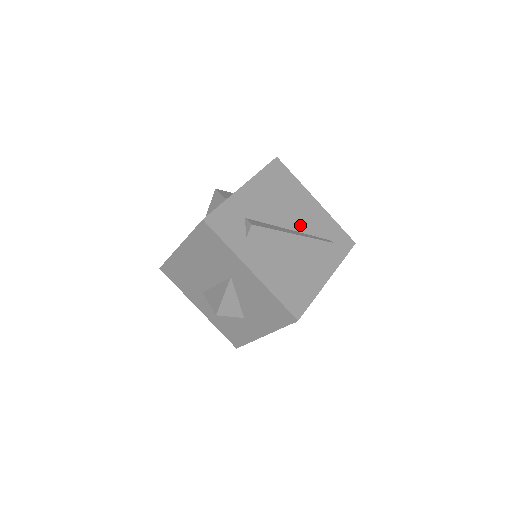
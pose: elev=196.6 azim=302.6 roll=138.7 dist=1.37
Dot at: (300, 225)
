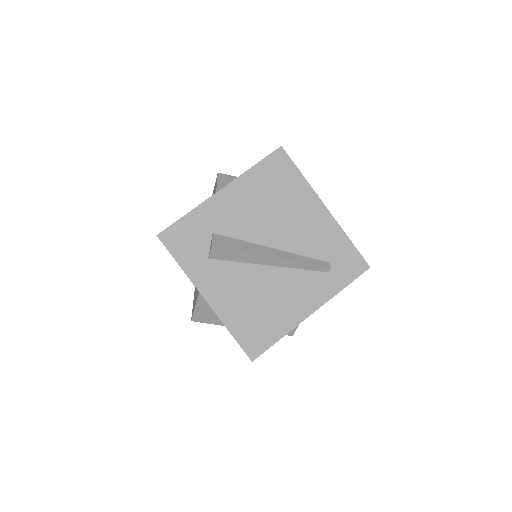
Dot at: (290, 242)
